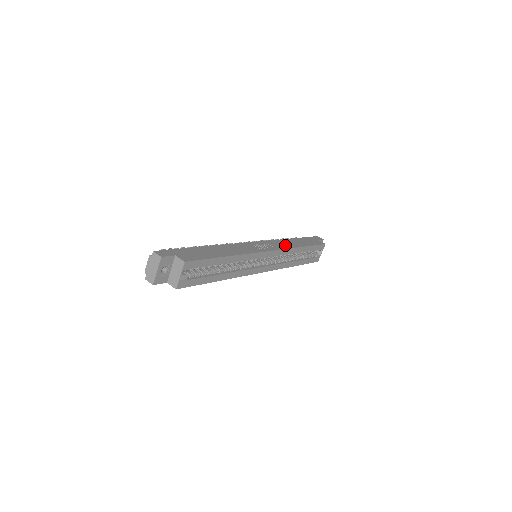
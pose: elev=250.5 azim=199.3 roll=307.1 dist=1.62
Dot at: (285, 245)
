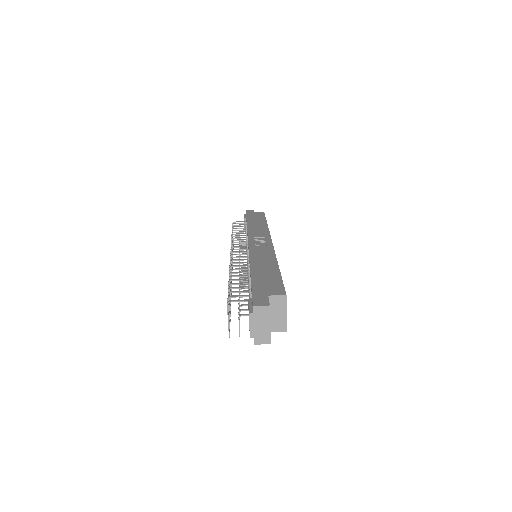
Dot at: (261, 230)
